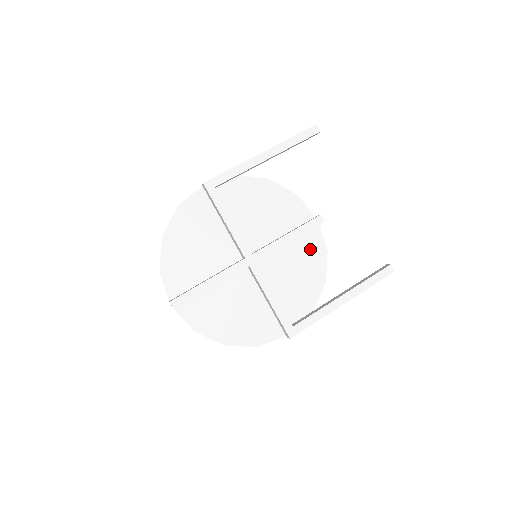
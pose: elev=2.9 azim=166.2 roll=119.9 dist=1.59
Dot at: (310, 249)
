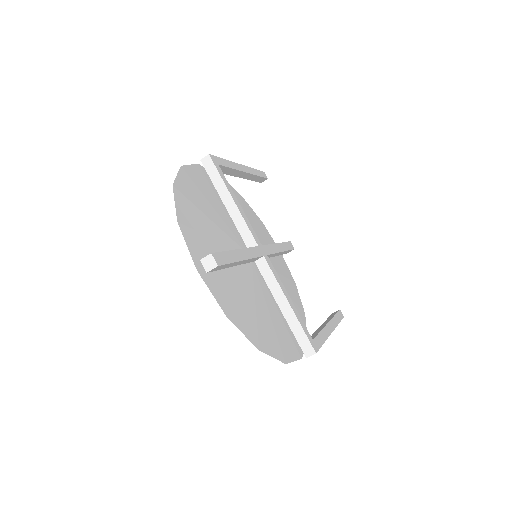
Dot at: (285, 274)
